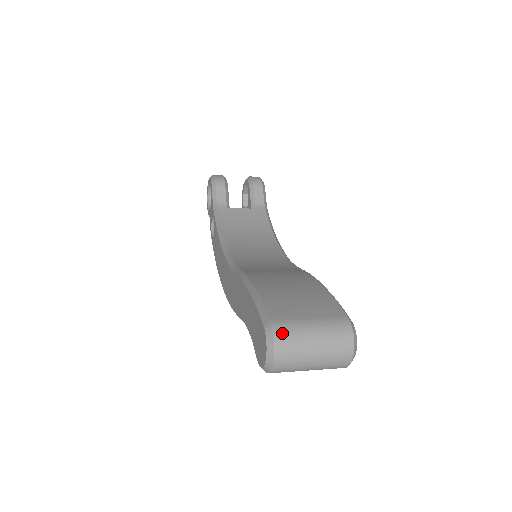
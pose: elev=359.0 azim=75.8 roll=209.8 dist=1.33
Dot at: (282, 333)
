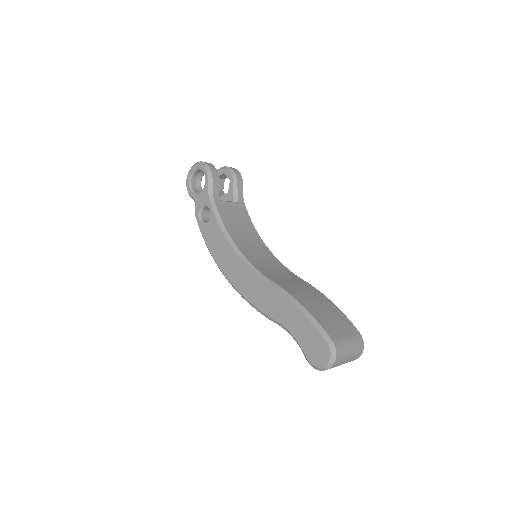
Dot at: (339, 349)
